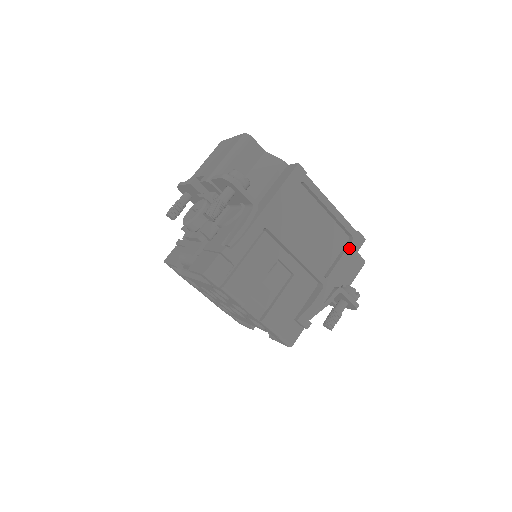
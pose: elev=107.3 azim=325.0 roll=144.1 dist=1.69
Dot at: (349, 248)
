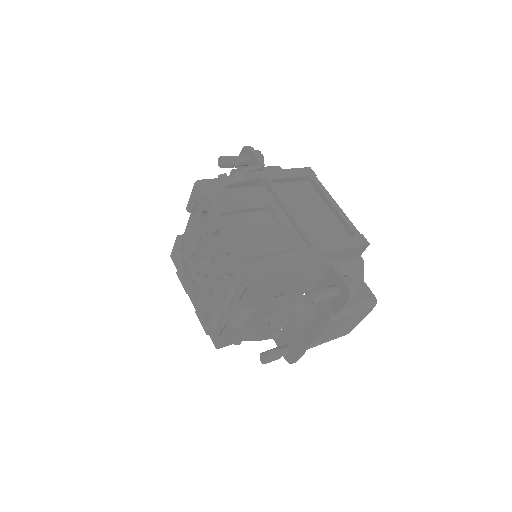
Dot at: (348, 238)
